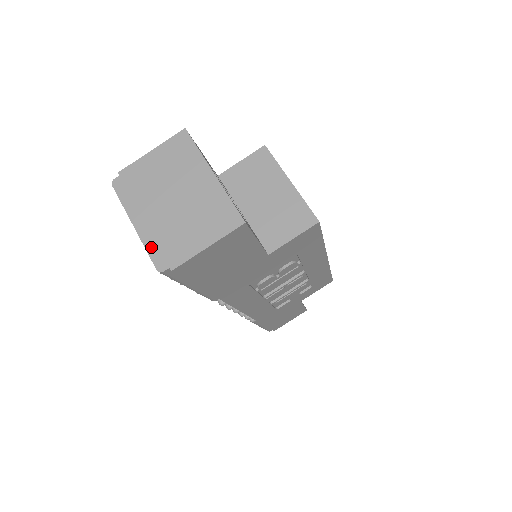
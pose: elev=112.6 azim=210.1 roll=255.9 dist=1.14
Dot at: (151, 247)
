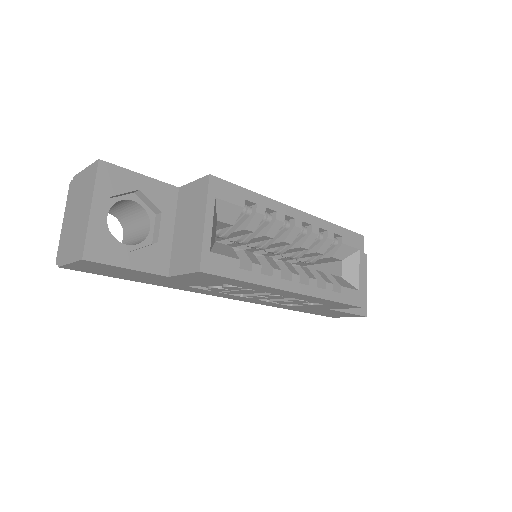
Dot at: (60, 243)
